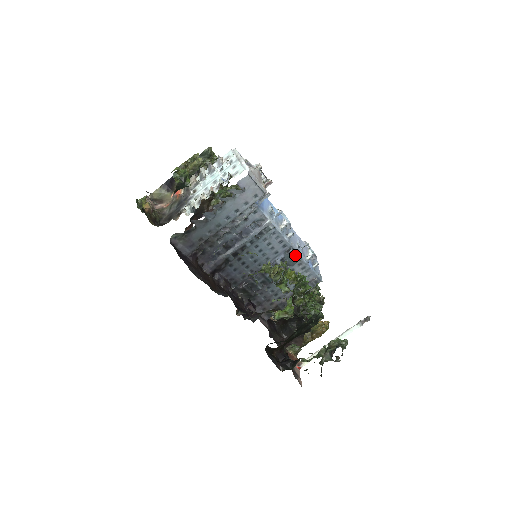
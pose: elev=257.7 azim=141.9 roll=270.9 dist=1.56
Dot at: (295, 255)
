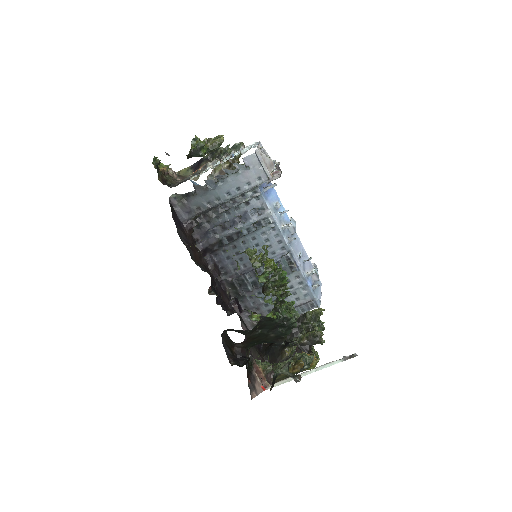
Dot at: (292, 262)
